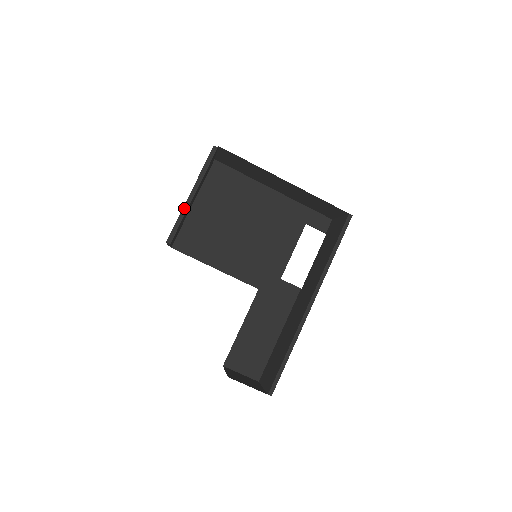
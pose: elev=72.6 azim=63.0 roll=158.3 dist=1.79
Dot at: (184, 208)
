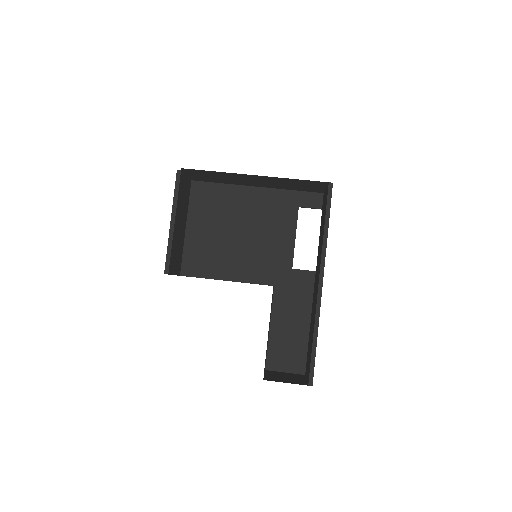
Dot at: (170, 237)
